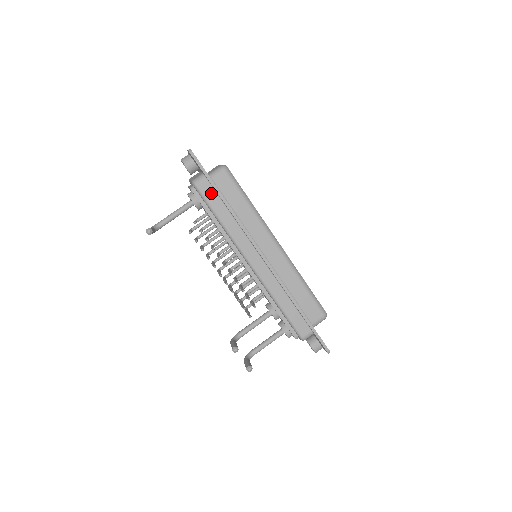
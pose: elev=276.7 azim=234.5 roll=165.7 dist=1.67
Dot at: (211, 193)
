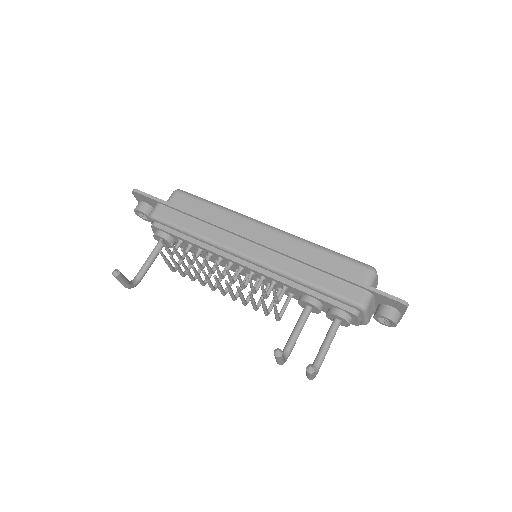
Dot at: (171, 214)
